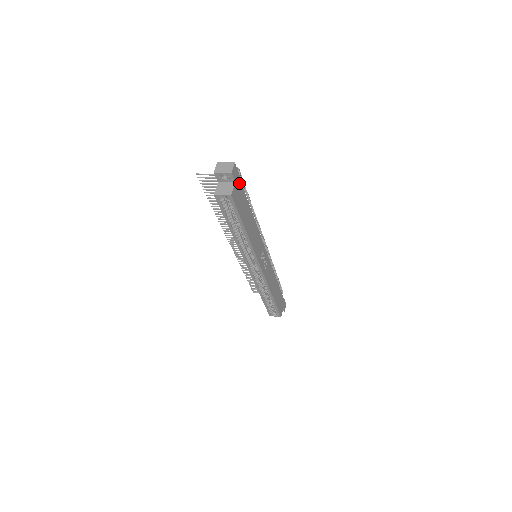
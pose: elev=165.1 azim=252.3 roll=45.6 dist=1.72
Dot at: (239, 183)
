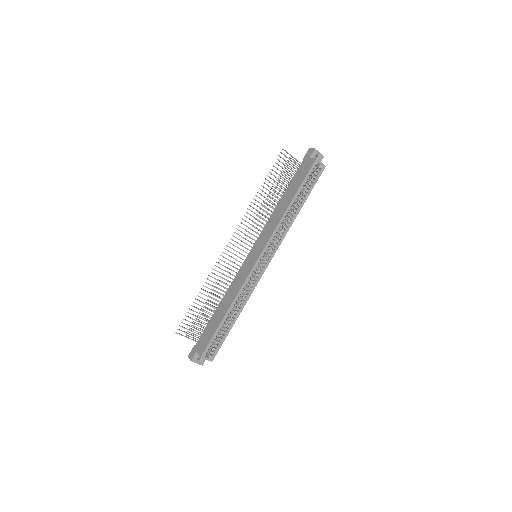
Dot at: occluded
